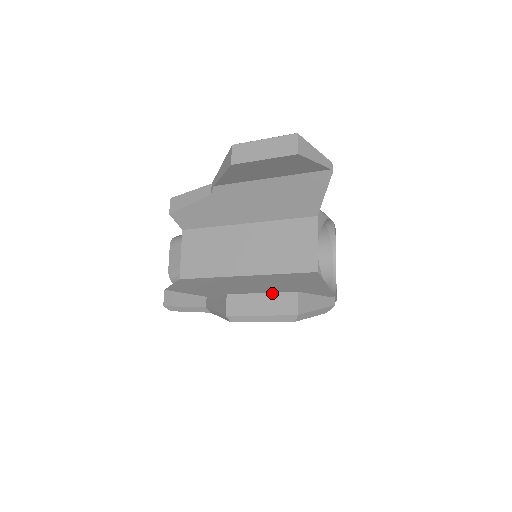
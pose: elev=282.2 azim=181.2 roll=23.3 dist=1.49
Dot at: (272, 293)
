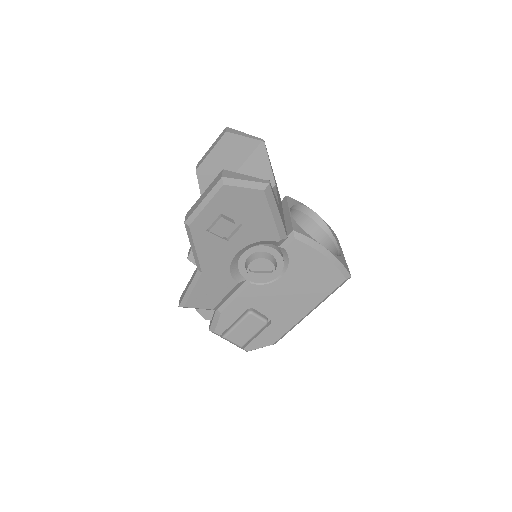
Dot at: (209, 185)
